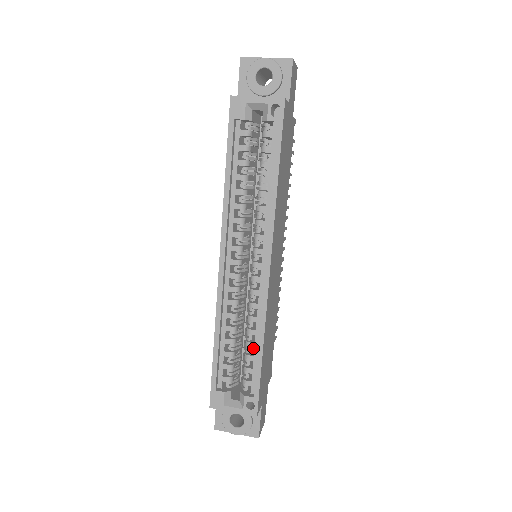
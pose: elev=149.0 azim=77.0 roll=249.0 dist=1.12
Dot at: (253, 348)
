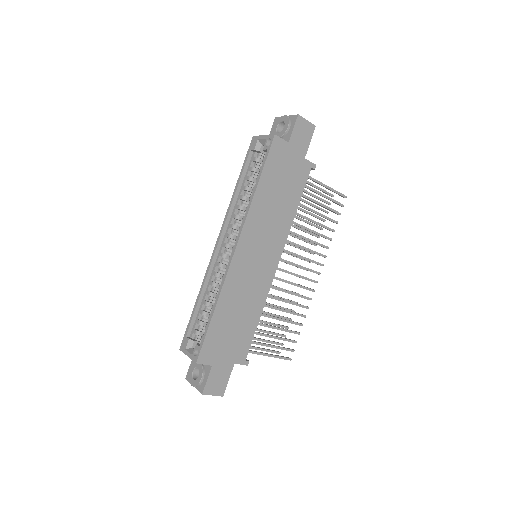
Dot at: occluded
